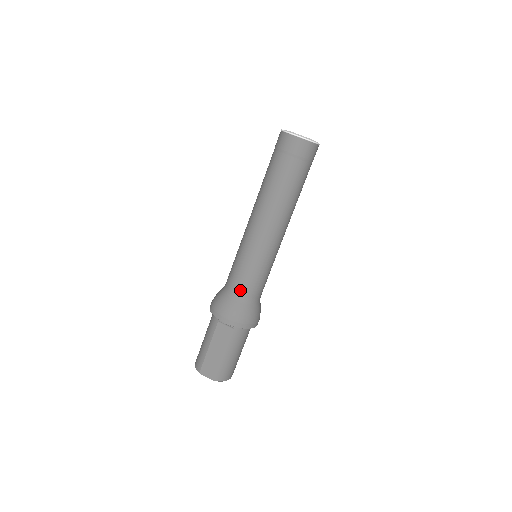
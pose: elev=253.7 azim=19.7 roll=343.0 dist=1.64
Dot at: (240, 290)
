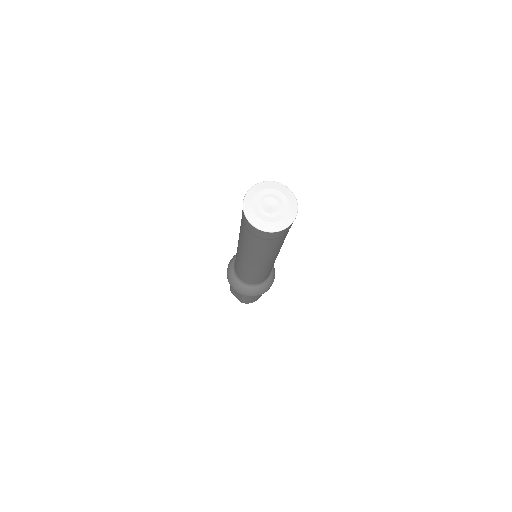
Dot at: (240, 278)
